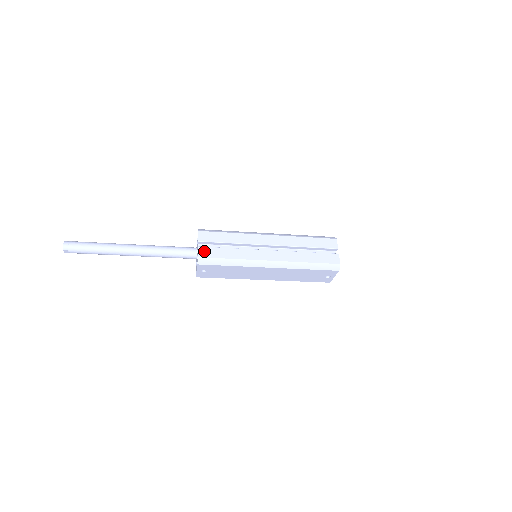
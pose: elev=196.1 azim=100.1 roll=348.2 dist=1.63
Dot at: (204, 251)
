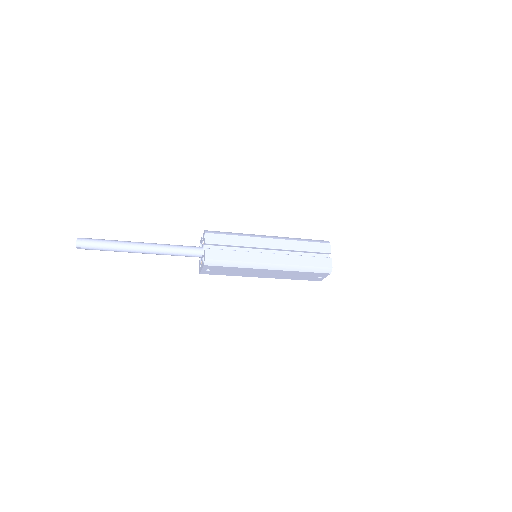
Dot at: (210, 253)
